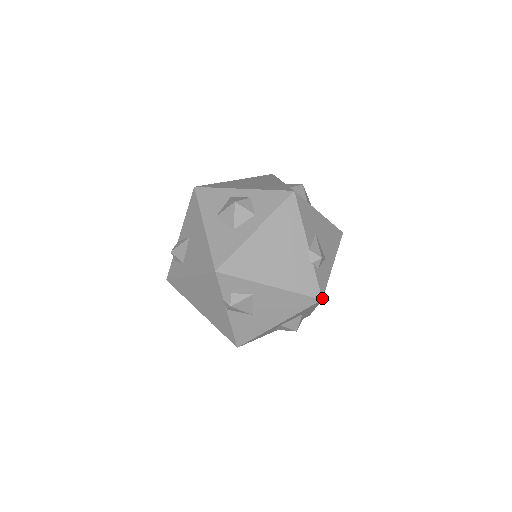
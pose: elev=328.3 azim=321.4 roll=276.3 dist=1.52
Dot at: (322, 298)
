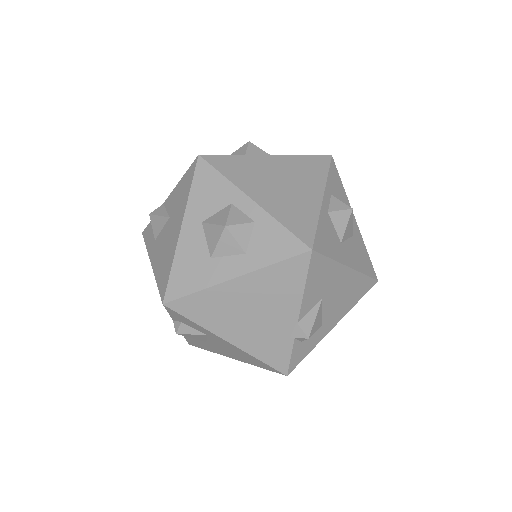
Dot at: (288, 374)
